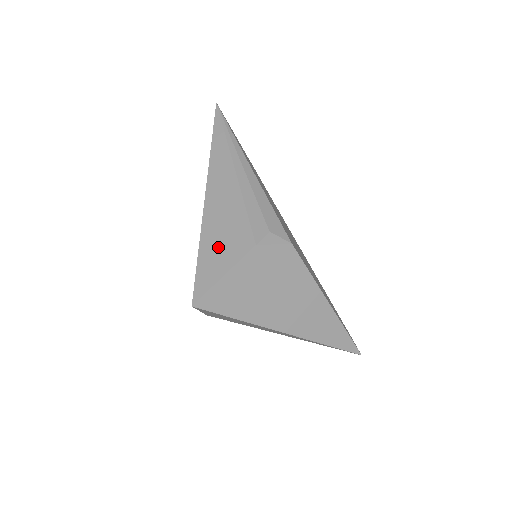
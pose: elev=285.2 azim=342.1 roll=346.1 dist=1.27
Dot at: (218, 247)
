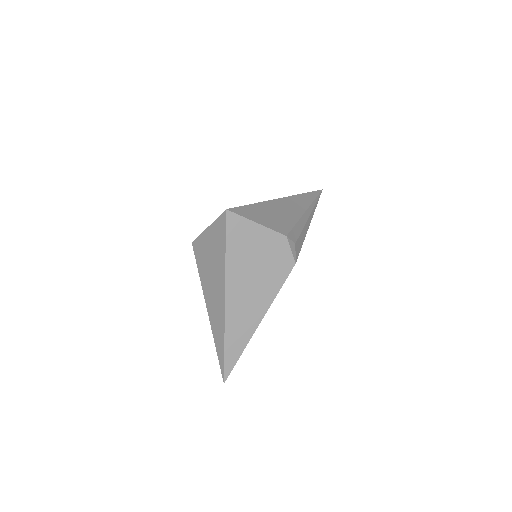
Dot at: (266, 214)
